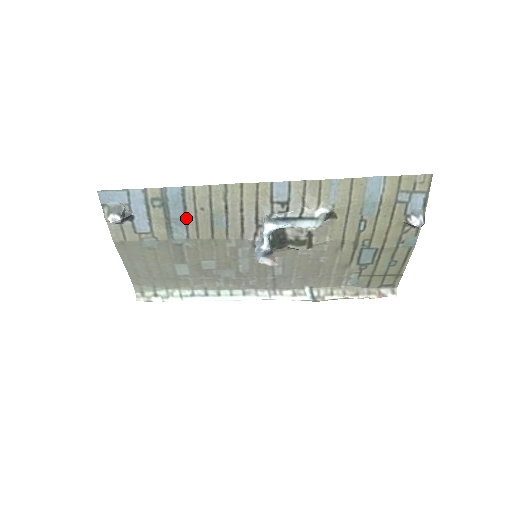
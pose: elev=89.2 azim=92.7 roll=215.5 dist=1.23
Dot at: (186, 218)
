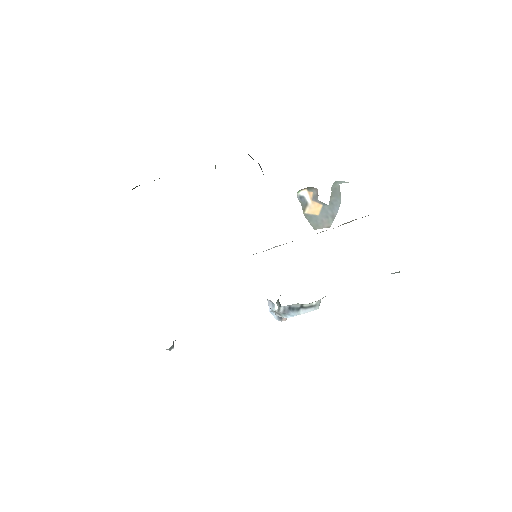
Dot at: occluded
